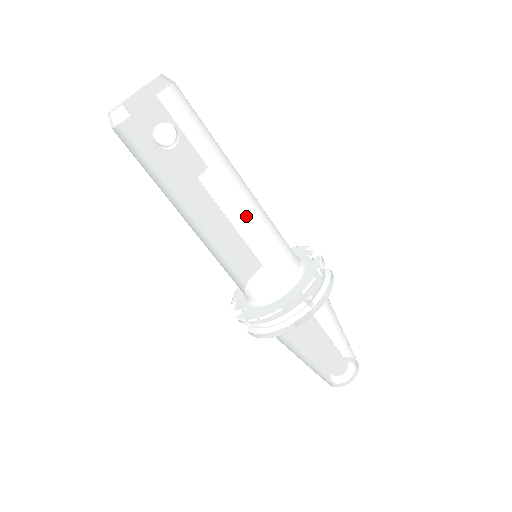
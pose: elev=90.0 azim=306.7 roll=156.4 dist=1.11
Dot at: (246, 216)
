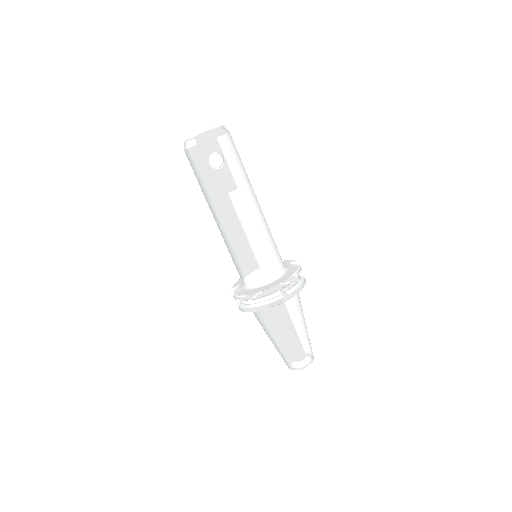
Dot at: (255, 224)
